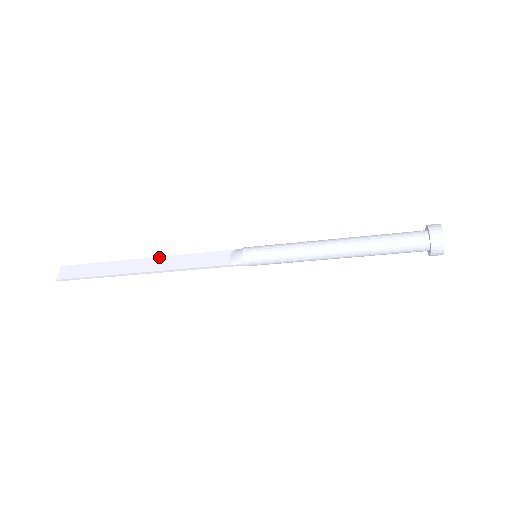
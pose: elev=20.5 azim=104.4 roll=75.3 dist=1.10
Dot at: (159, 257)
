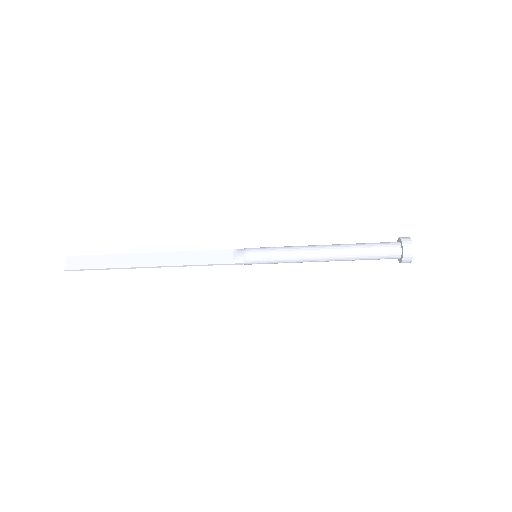
Dot at: (166, 252)
